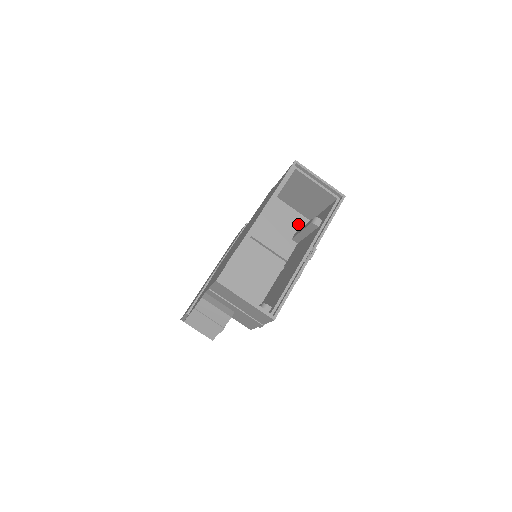
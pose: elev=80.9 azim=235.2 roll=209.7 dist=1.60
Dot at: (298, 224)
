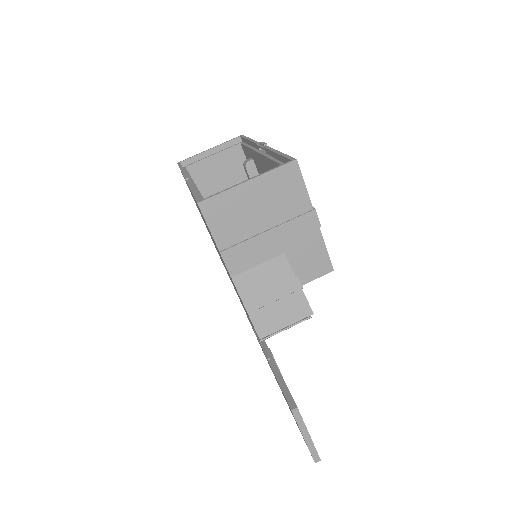
Dot at: occluded
